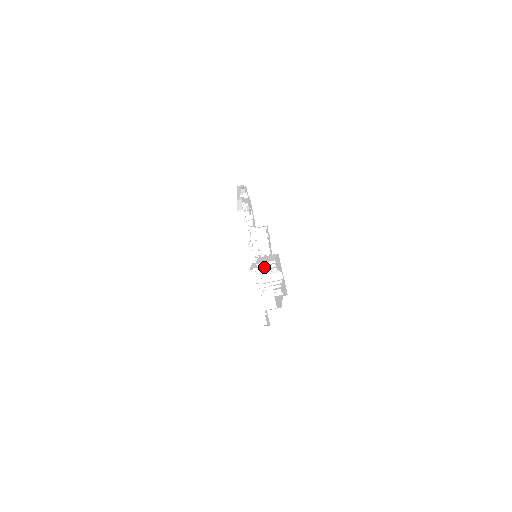
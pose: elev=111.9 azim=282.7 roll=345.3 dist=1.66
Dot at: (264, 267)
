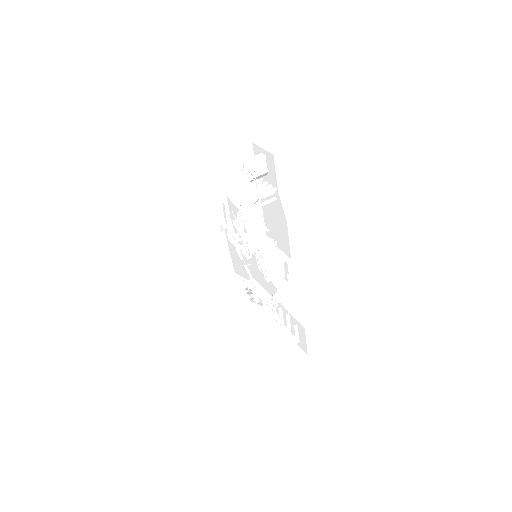
Dot at: occluded
